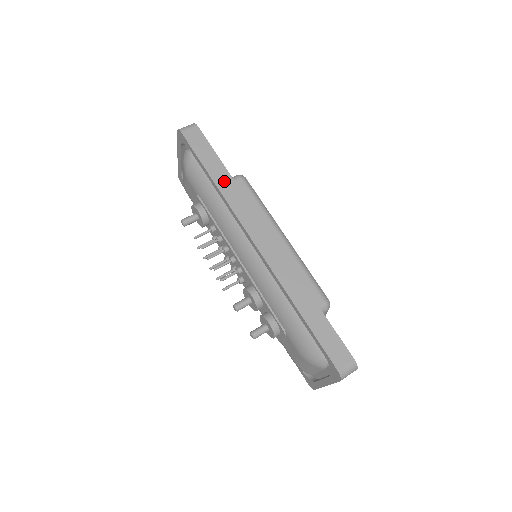
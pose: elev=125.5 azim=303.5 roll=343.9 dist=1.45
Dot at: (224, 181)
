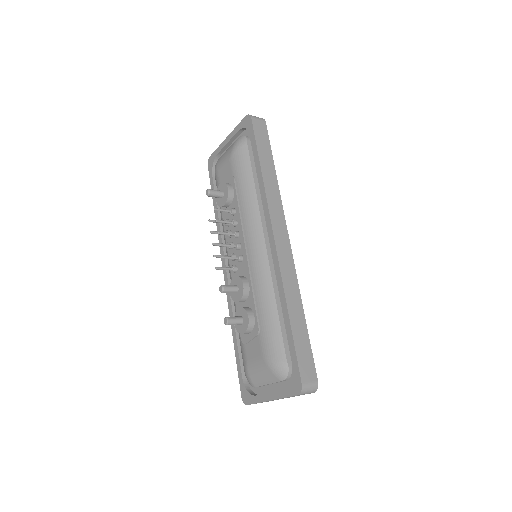
Dot at: (270, 175)
